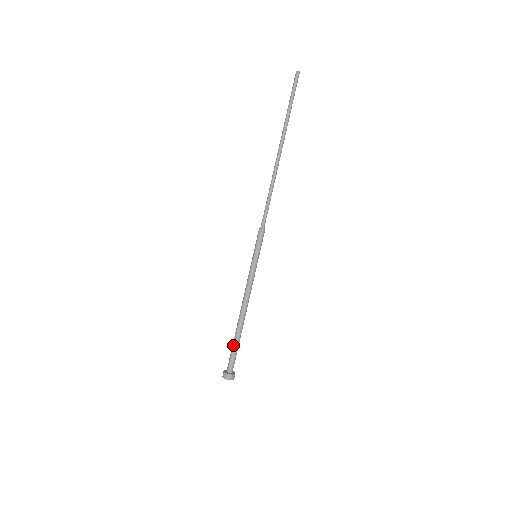
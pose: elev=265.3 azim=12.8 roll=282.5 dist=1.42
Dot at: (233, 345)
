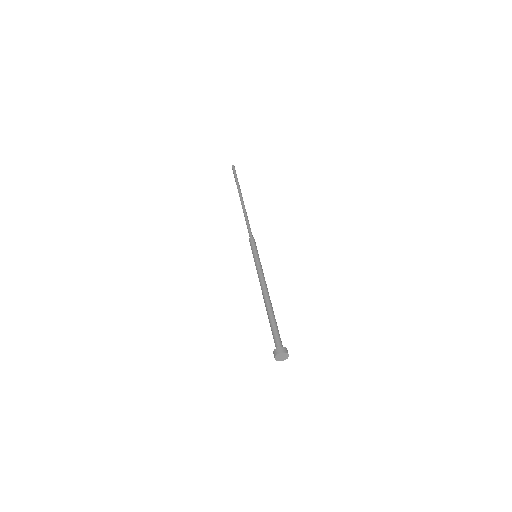
Dot at: (270, 326)
